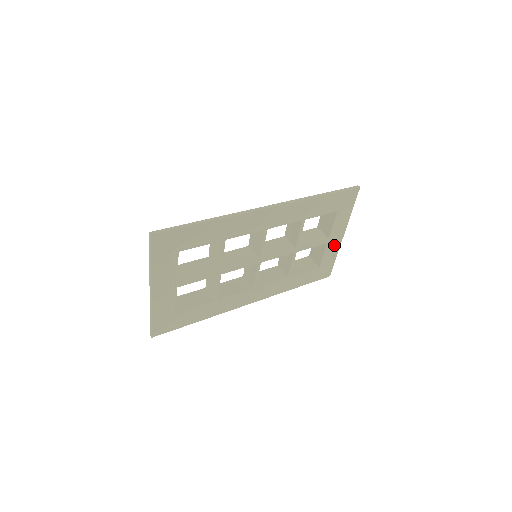
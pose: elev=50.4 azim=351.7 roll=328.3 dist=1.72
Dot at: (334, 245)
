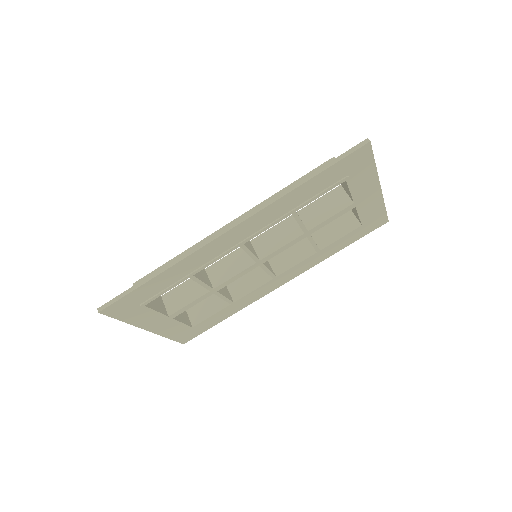
Dot at: (371, 201)
